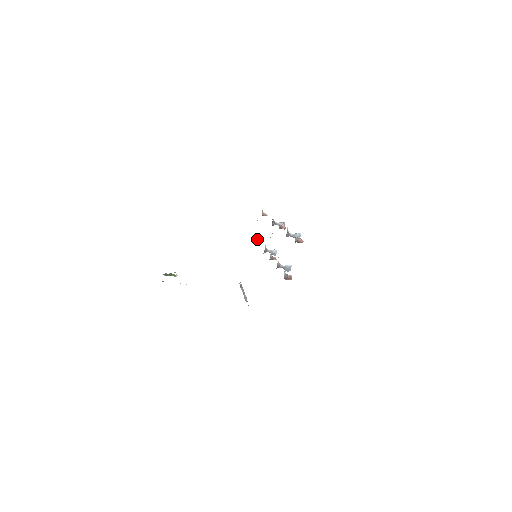
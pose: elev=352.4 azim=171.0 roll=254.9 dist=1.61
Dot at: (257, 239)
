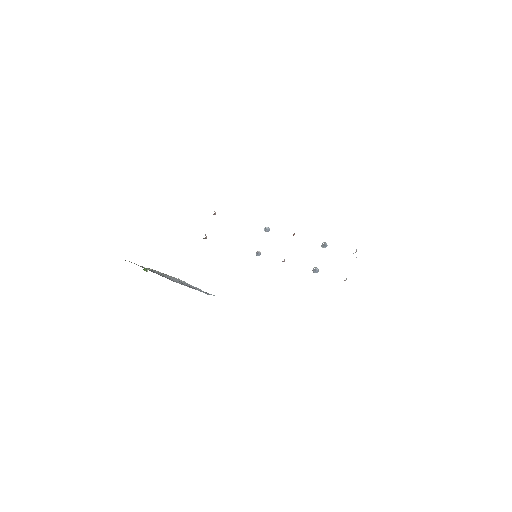
Dot at: (206, 236)
